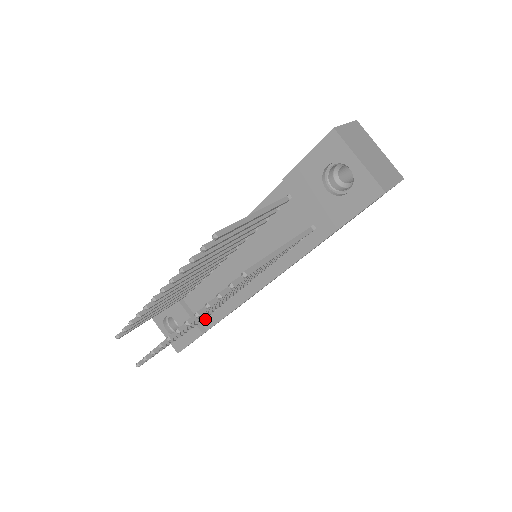
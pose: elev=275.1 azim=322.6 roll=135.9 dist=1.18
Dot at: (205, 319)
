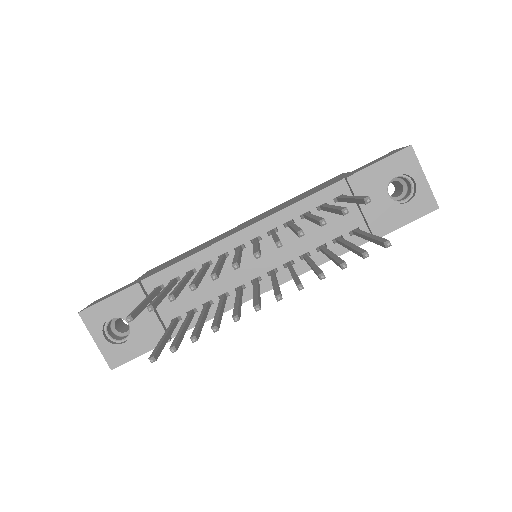
Dot at: occluded
